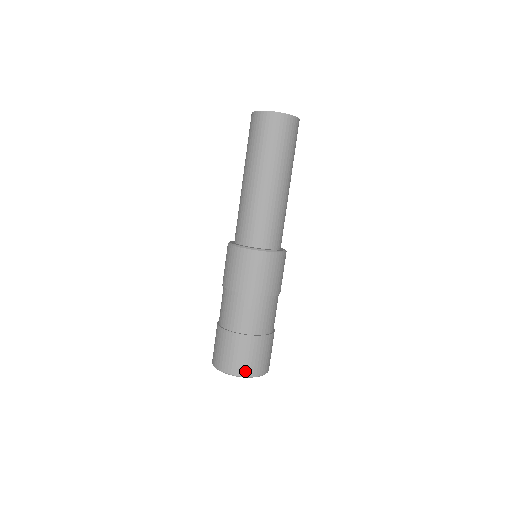
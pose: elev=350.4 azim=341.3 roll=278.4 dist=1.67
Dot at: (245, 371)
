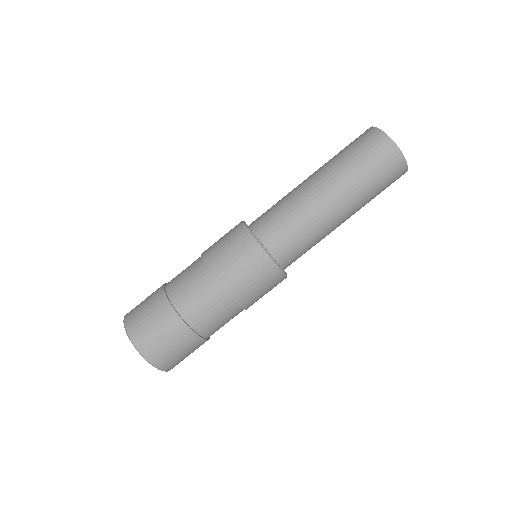
Dot at: (141, 342)
